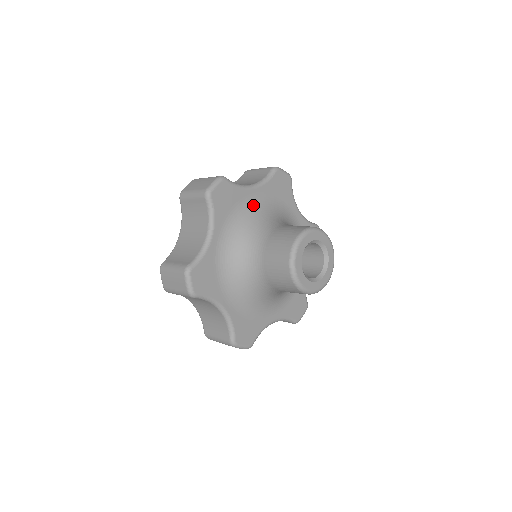
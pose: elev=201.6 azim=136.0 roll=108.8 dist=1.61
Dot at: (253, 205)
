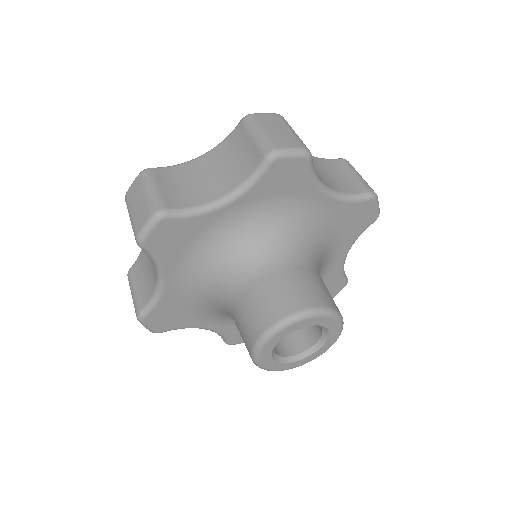
Dot at: (227, 228)
